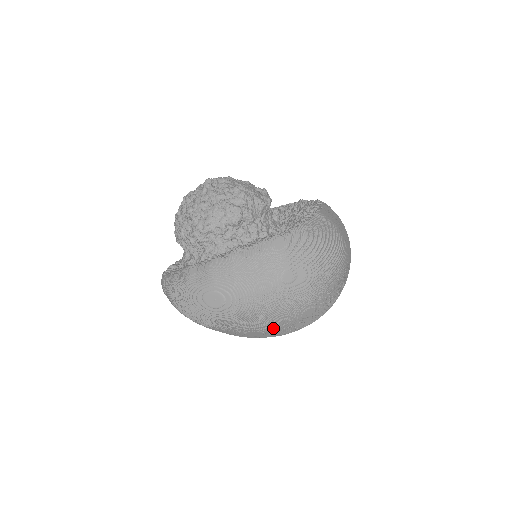
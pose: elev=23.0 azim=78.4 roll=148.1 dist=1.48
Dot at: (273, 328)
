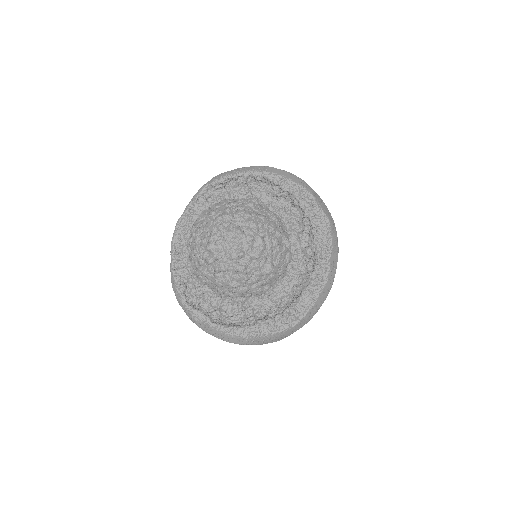
Dot at: occluded
